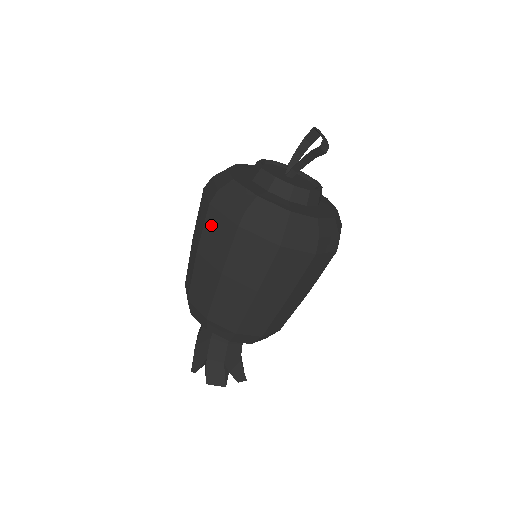
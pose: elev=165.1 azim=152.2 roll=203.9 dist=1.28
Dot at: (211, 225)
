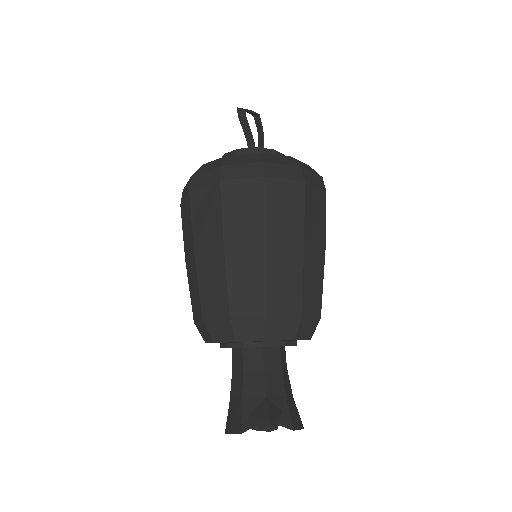
Dot at: occluded
